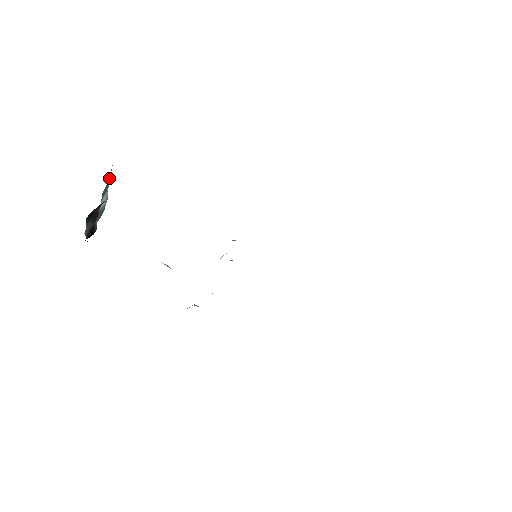
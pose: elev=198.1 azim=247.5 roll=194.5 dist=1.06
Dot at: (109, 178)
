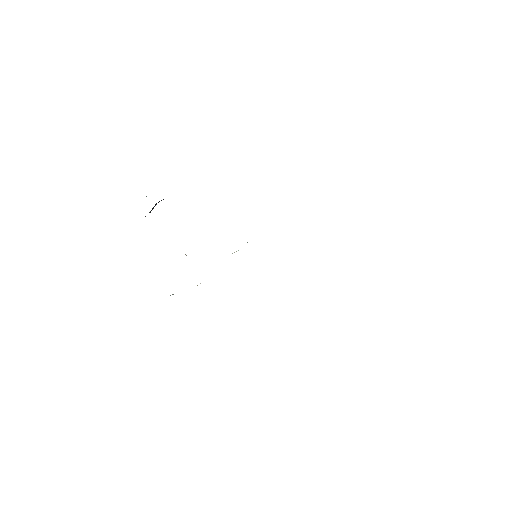
Dot at: occluded
